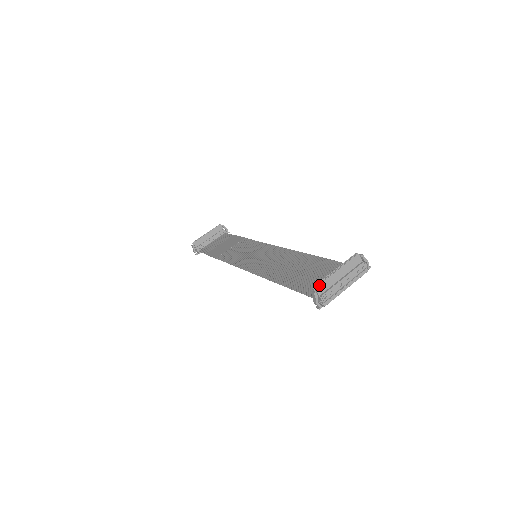
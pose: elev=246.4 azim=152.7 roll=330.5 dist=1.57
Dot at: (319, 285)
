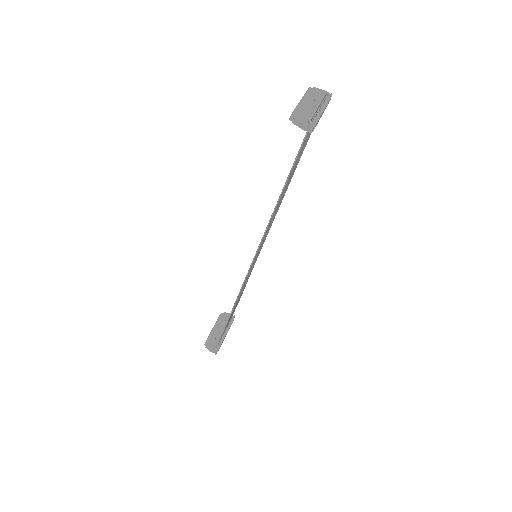
Dot at: (293, 111)
